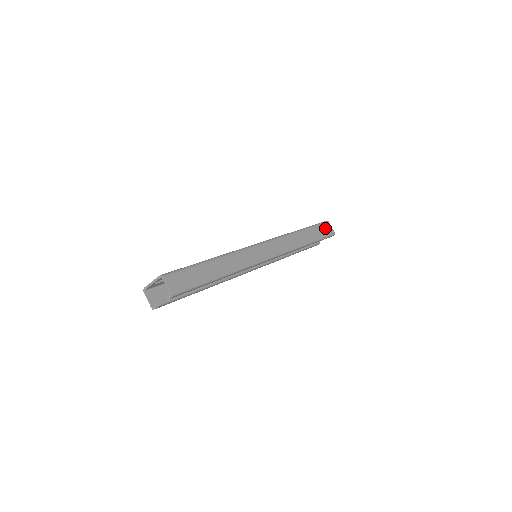
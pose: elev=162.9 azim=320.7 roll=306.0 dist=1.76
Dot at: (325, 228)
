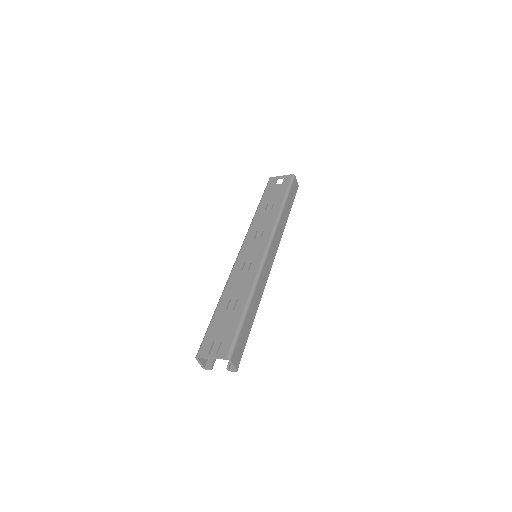
Dot at: (294, 187)
